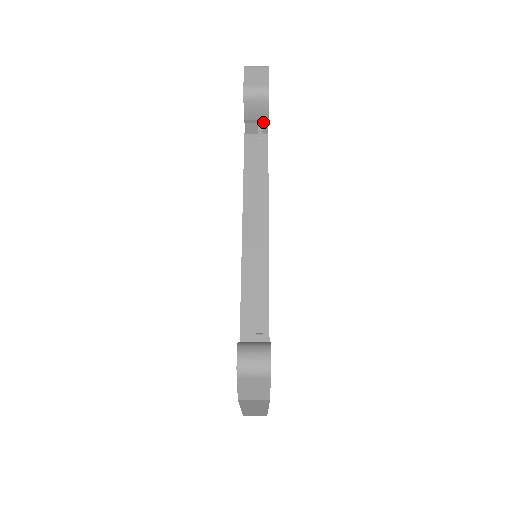
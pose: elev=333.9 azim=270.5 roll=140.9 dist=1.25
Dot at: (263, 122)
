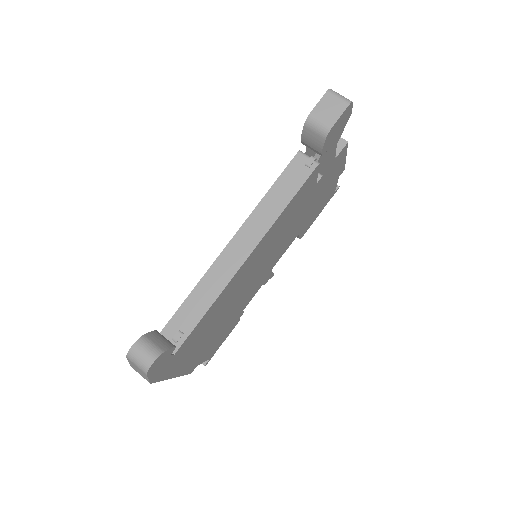
Dot at: (317, 152)
